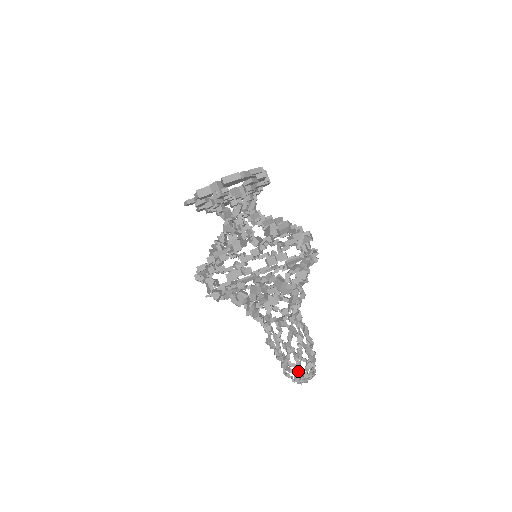
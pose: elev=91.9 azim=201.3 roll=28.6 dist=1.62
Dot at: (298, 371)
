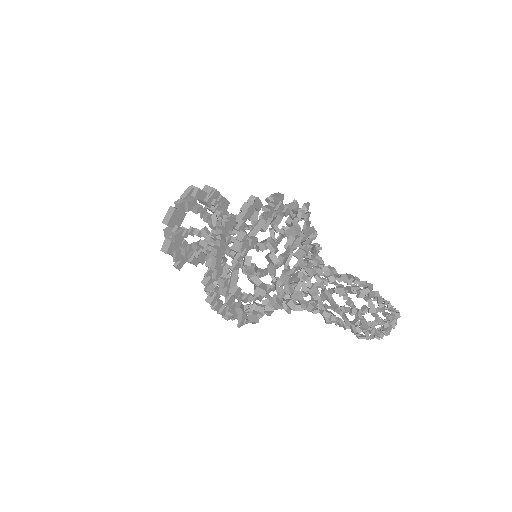
Dot at: (364, 324)
